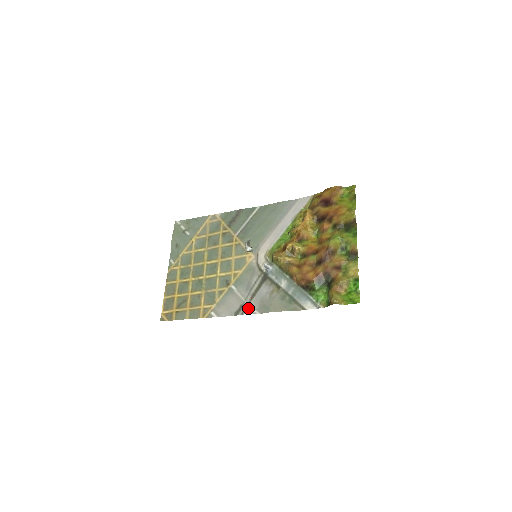
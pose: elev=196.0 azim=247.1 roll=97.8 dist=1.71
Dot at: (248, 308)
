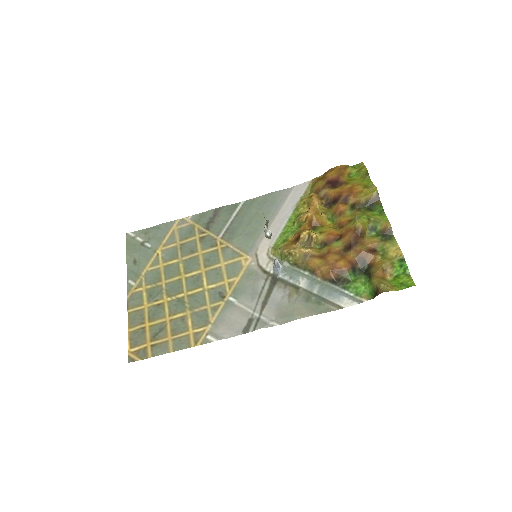
Dot at: (261, 321)
